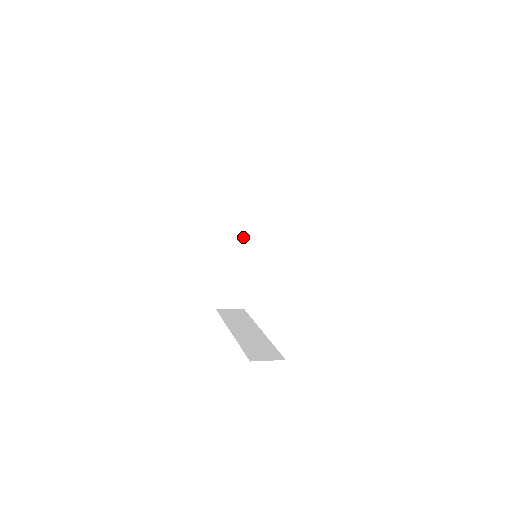
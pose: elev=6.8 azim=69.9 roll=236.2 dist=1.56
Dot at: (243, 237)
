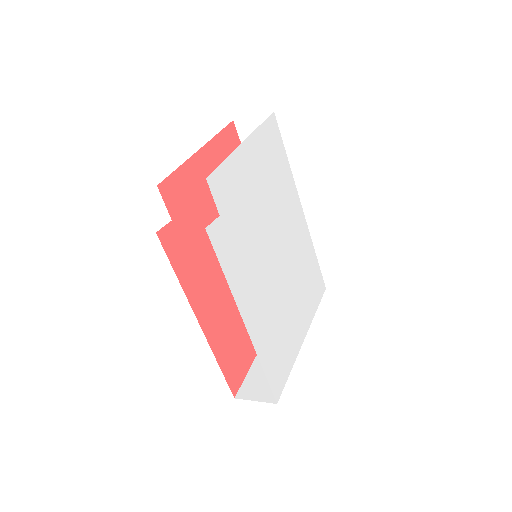
Dot at: occluded
